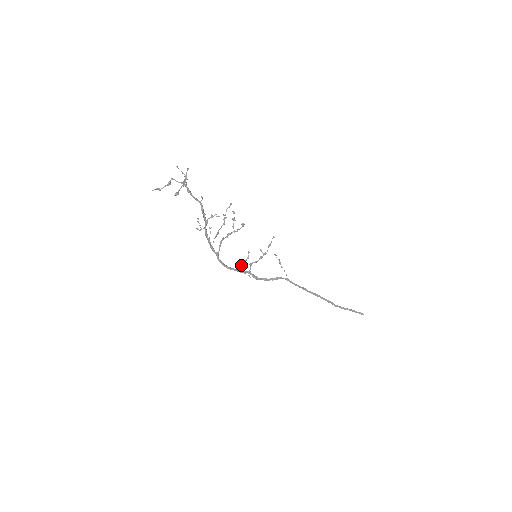
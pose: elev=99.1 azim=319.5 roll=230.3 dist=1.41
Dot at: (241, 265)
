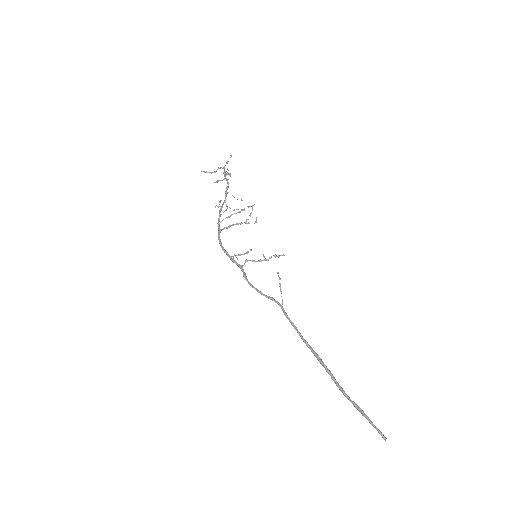
Dot at: (237, 255)
